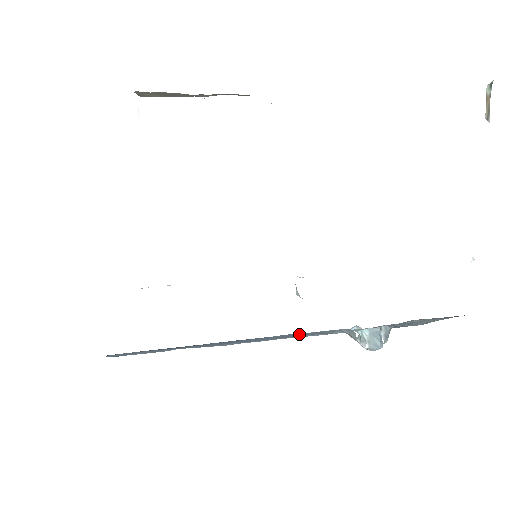
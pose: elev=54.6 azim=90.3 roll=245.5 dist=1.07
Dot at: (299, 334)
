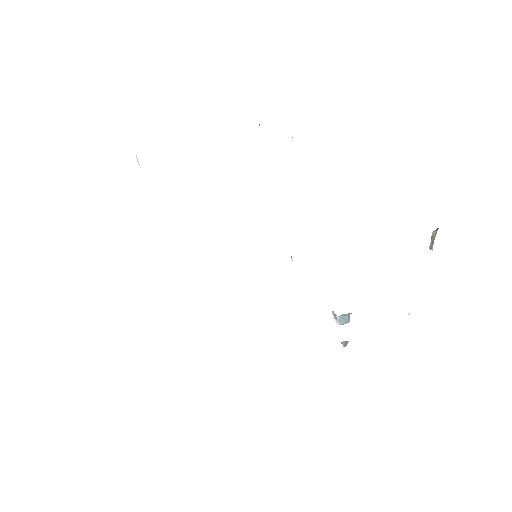
Dot at: occluded
